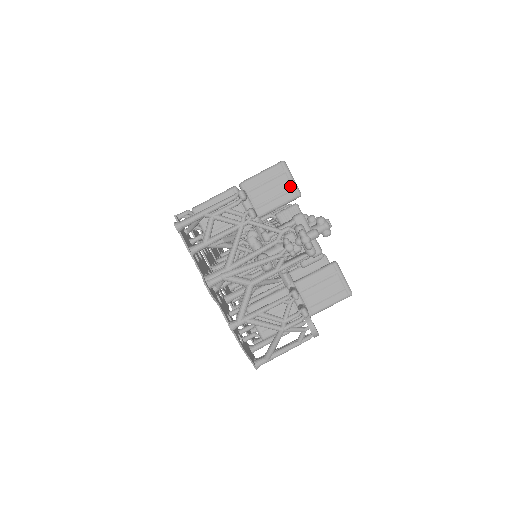
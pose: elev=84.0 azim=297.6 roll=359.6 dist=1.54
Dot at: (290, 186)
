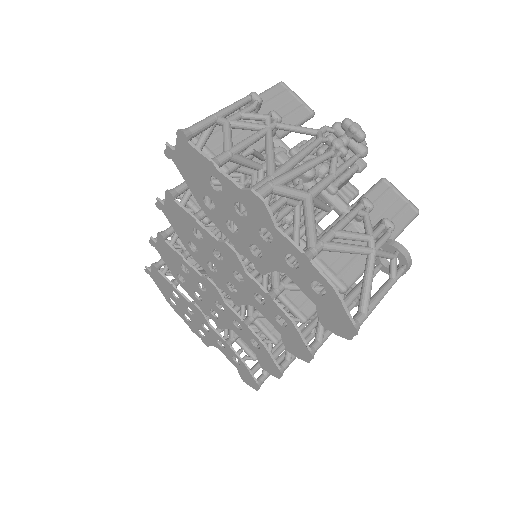
Dot at: (299, 104)
